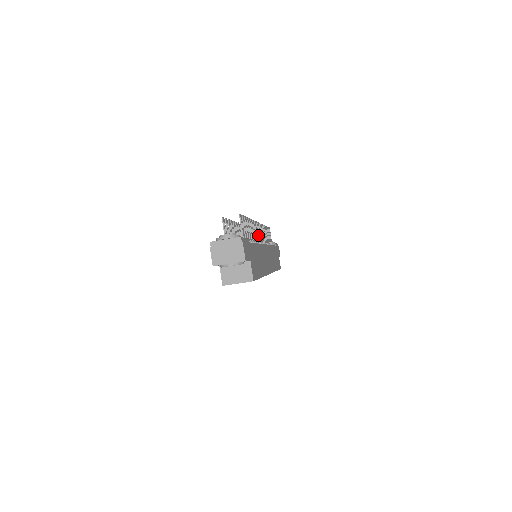
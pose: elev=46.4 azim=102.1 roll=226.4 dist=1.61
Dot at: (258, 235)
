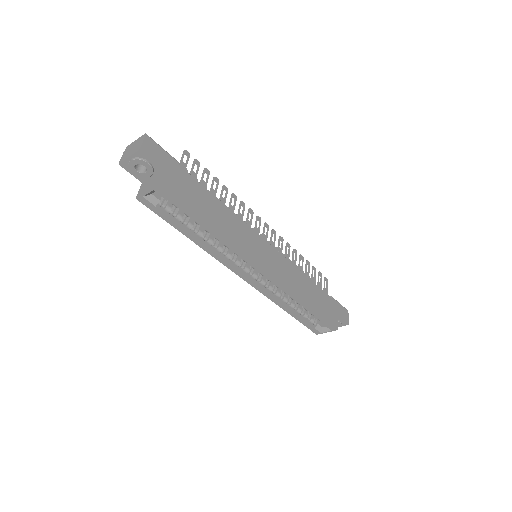
Dot at: (255, 227)
